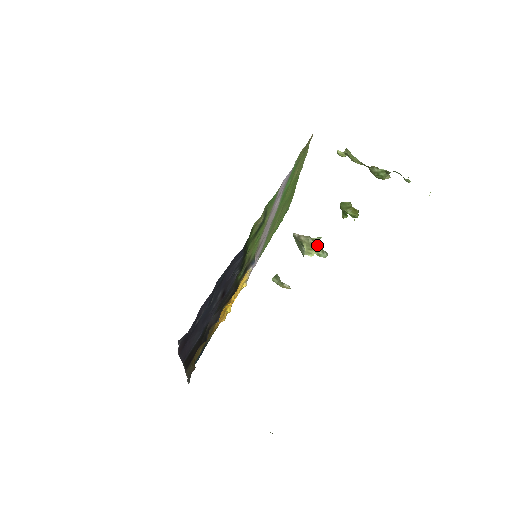
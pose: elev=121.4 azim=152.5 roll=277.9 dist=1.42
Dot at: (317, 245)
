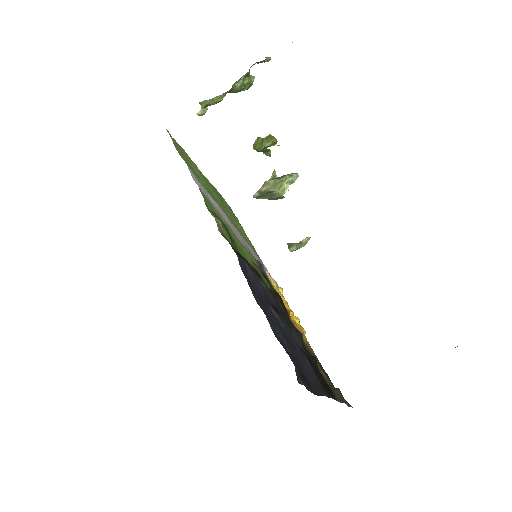
Dot at: (280, 178)
